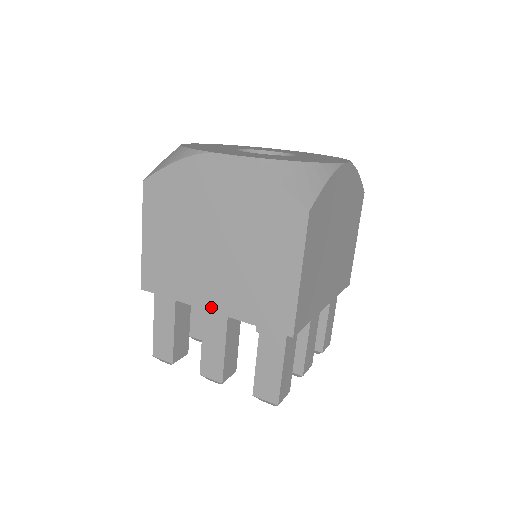
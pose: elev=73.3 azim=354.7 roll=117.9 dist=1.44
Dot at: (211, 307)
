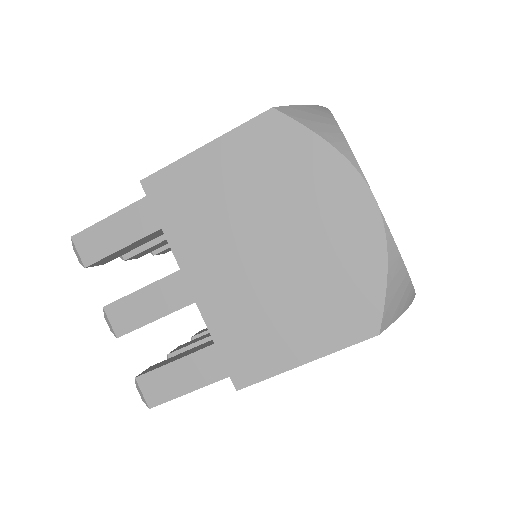
Dot at: (193, 284)
